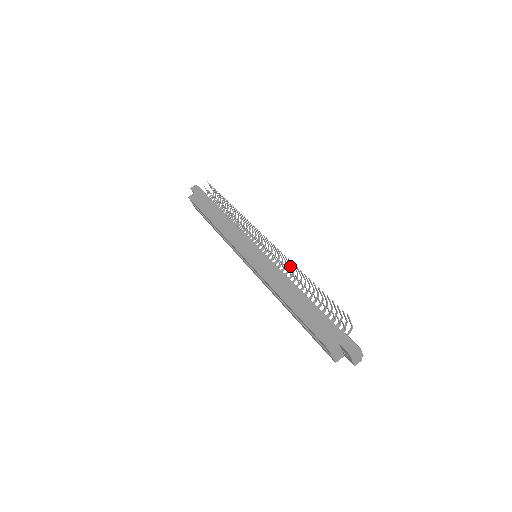
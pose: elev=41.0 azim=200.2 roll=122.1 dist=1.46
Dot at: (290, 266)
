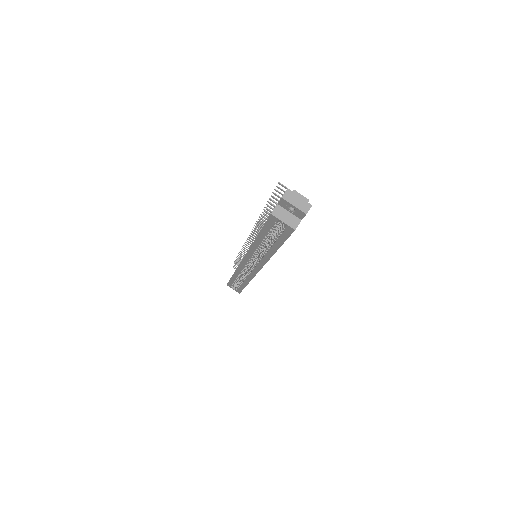
Dot at: occluded
